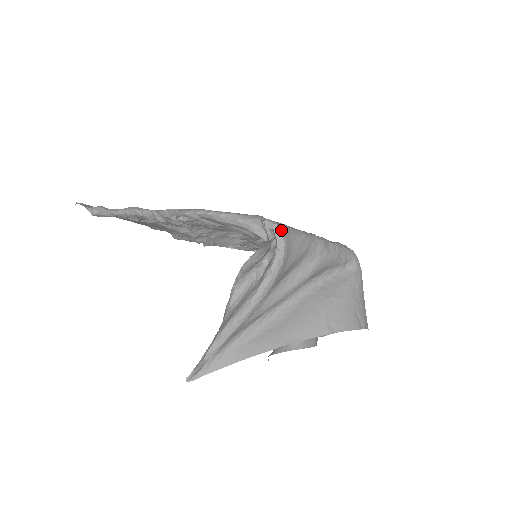
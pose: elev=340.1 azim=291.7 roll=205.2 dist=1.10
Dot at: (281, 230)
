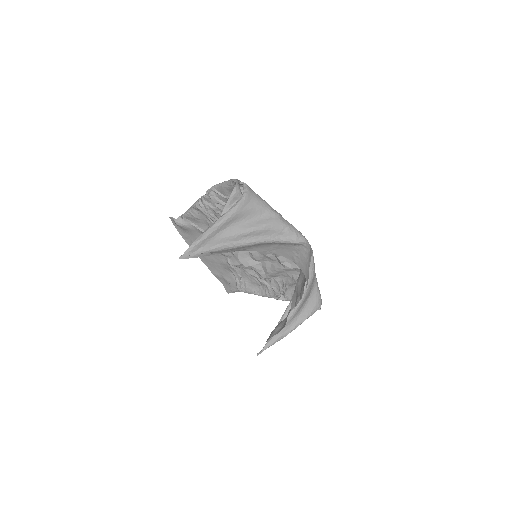
Dot at: (248, 186)
